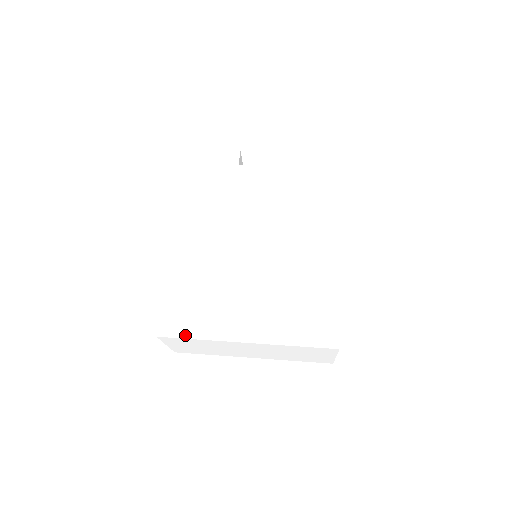
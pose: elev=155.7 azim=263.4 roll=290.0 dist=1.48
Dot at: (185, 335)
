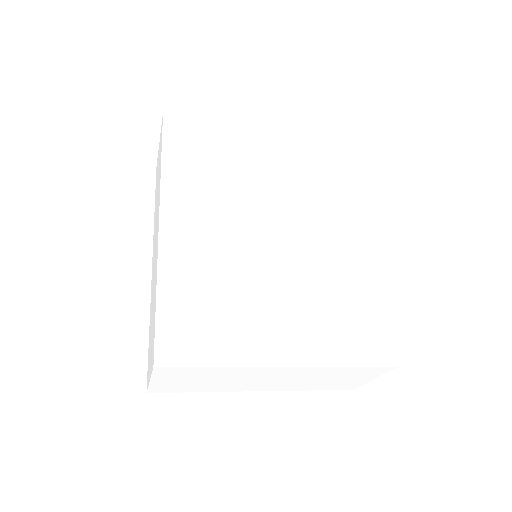
Dot at: (198, 362)
